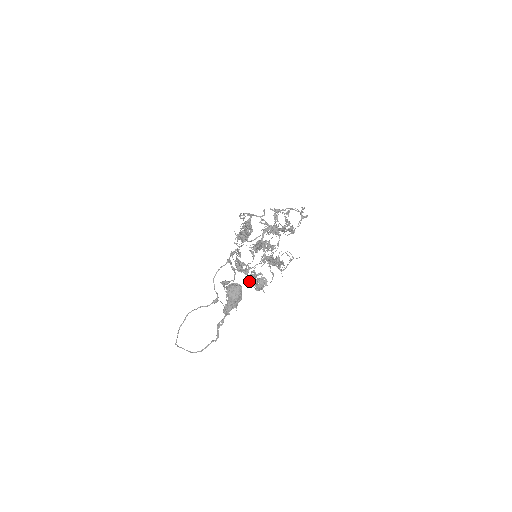
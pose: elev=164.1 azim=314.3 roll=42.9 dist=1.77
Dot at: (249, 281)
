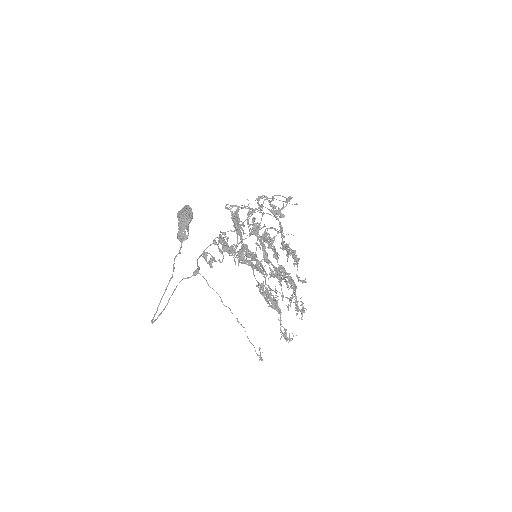
Dot at: (285, 334)
